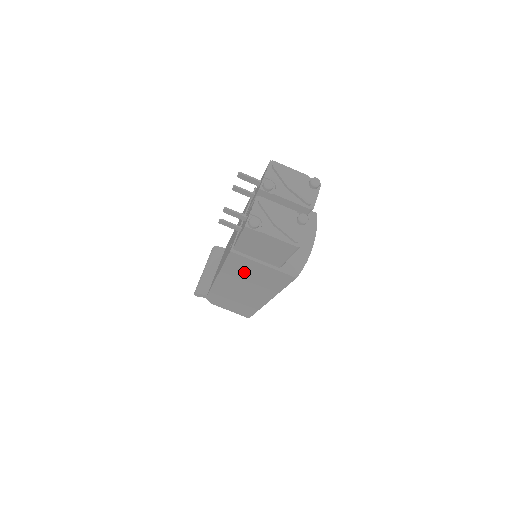
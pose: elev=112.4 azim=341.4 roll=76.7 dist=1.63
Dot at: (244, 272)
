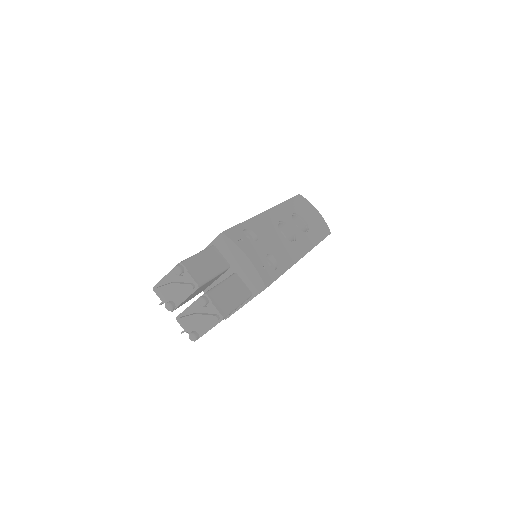
Dot at: occluded
